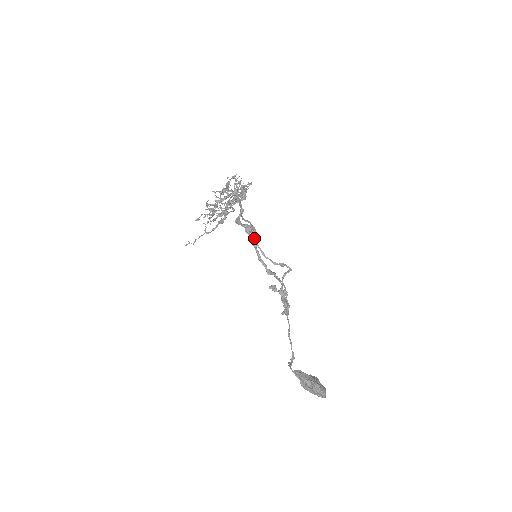
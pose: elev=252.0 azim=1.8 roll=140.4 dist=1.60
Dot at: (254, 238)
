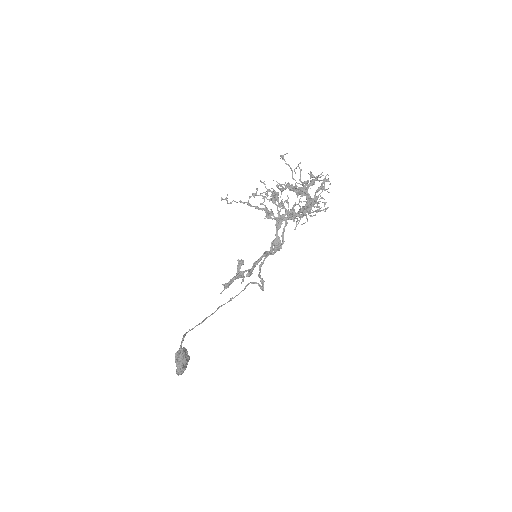
Dot at: (271, 253)
